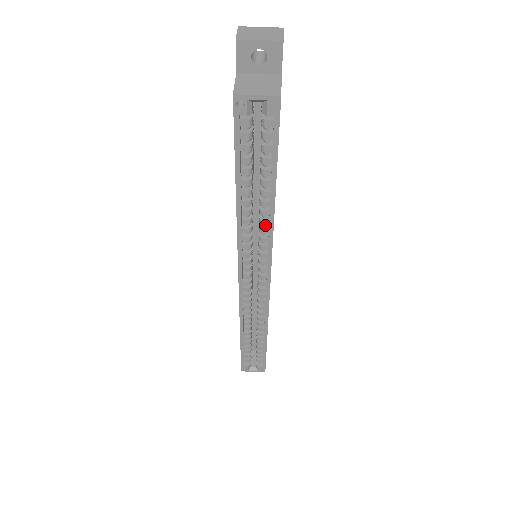
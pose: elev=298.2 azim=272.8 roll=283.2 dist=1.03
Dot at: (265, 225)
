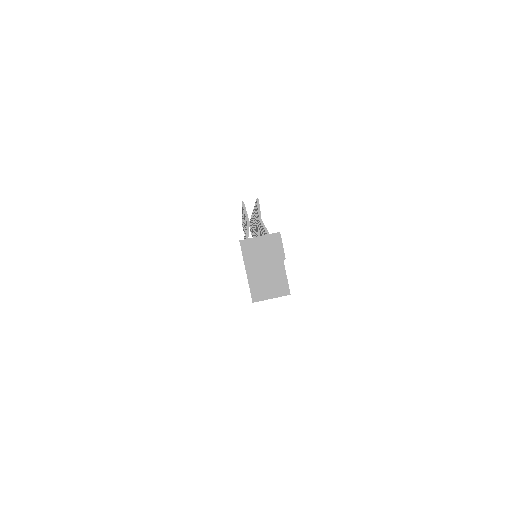
Dot at: occluded
